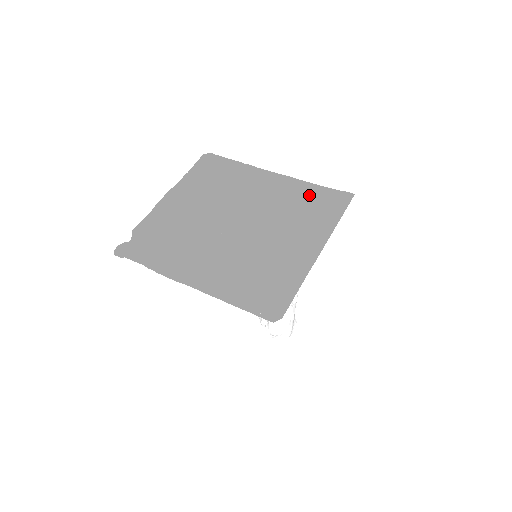
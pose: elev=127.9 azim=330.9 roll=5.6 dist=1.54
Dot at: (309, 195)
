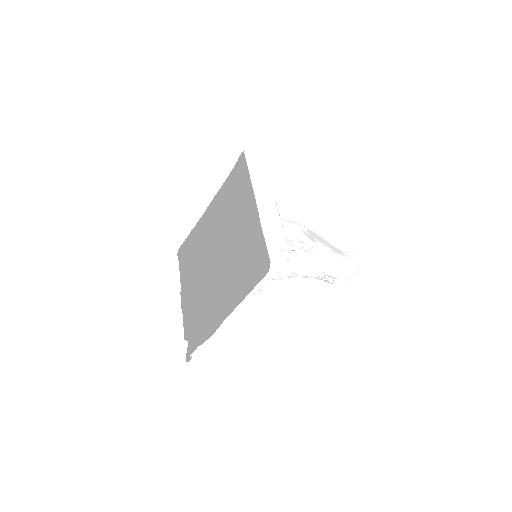
Dot at: (228, 188)
